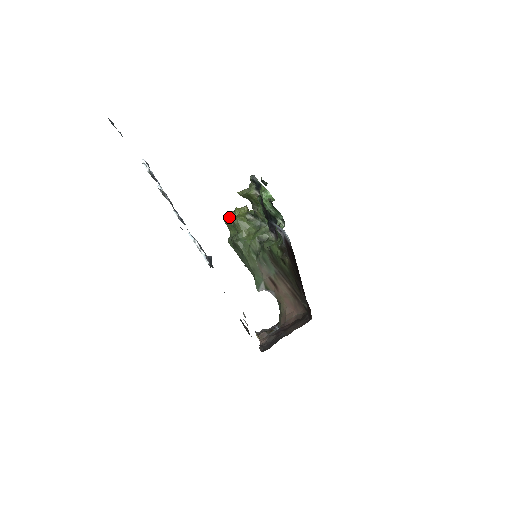
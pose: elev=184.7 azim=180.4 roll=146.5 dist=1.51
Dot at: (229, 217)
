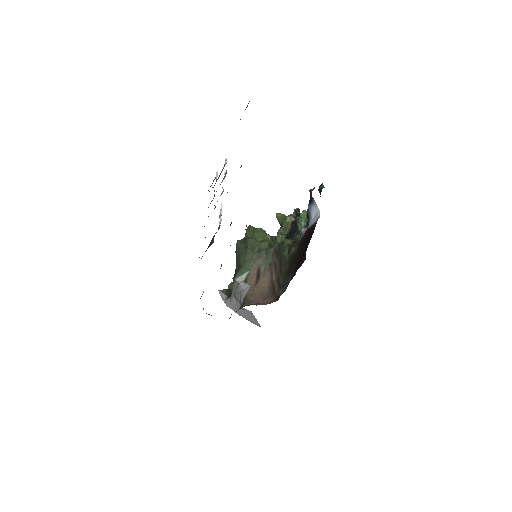
Dot at: occluded
